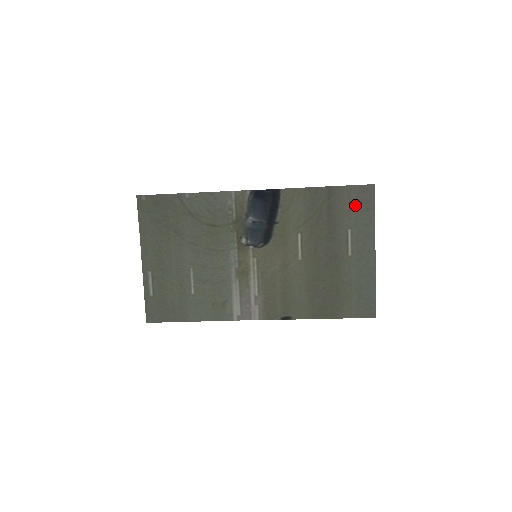
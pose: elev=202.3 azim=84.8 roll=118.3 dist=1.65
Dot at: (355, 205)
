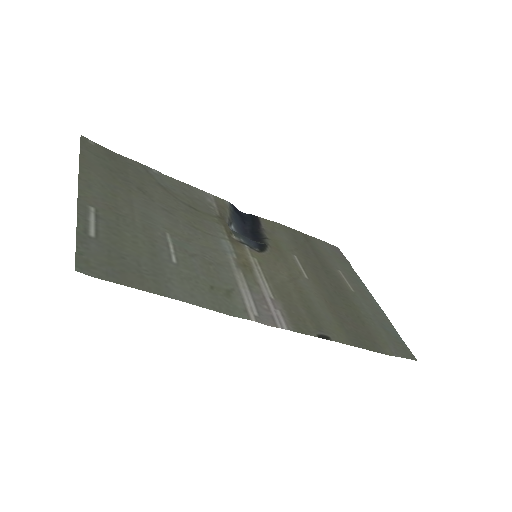
Dot at: (333, 255)
